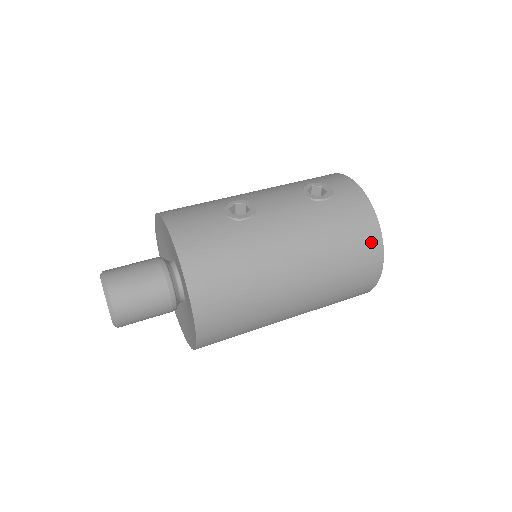
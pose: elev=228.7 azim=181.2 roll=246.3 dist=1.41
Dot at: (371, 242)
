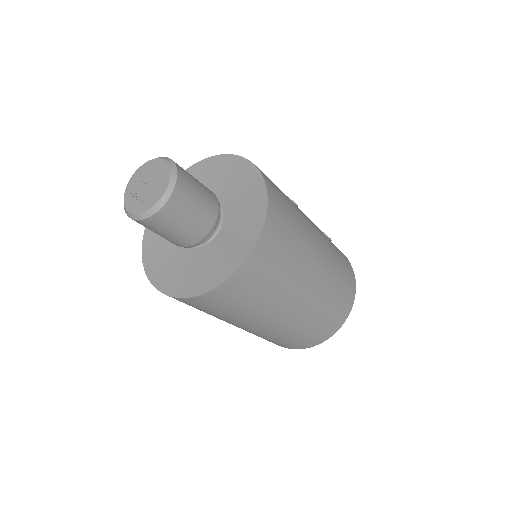
Dot at: (351, 290)
